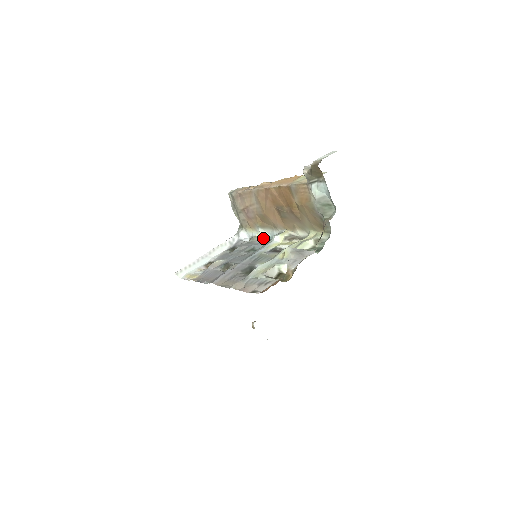
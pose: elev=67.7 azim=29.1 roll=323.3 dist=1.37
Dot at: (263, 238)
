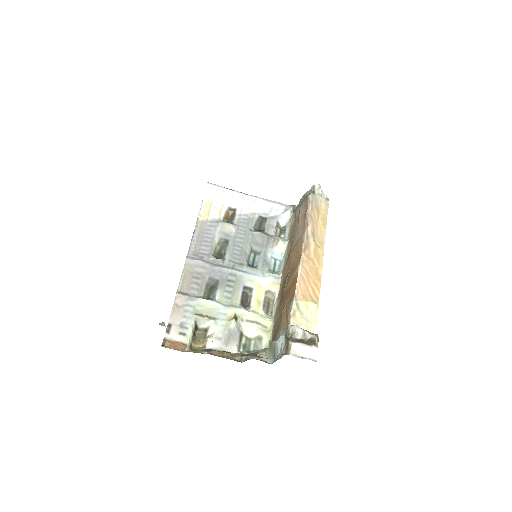
Dot at: (277, 253)
